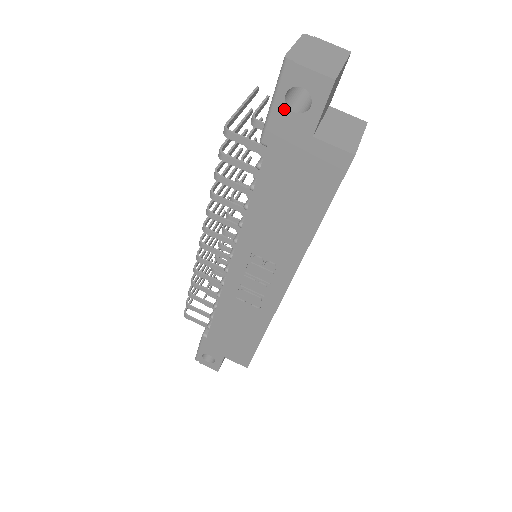
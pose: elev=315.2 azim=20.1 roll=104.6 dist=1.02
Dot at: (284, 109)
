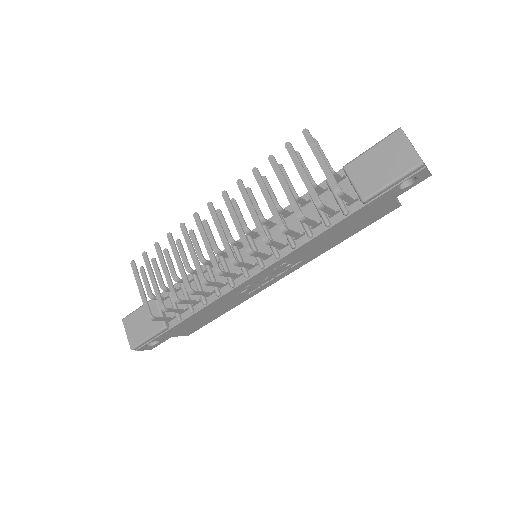
Dot at: (397, 187)
